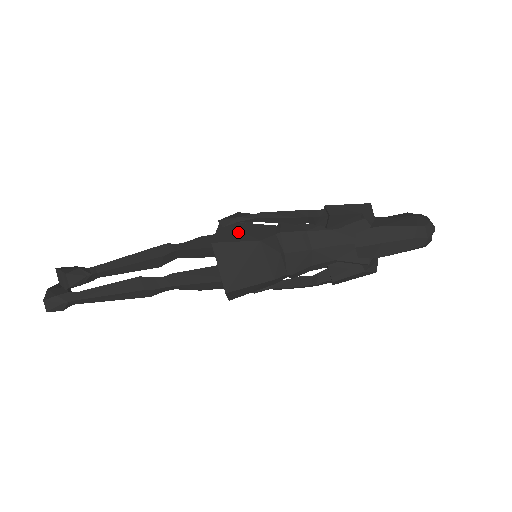
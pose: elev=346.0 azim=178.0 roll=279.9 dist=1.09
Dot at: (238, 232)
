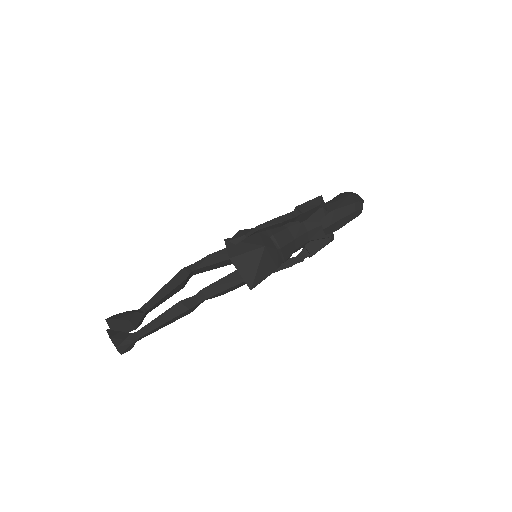
Dot at: (244, 244)
